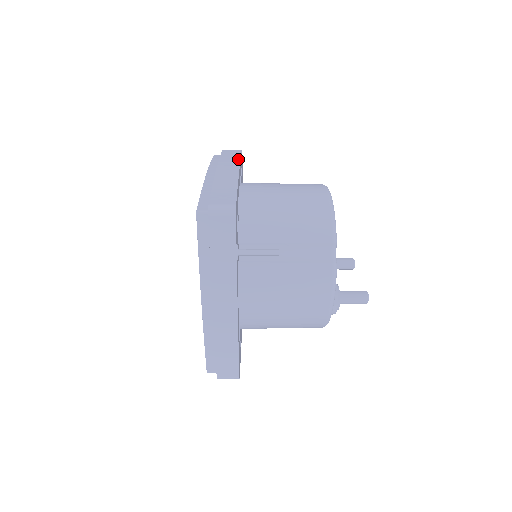
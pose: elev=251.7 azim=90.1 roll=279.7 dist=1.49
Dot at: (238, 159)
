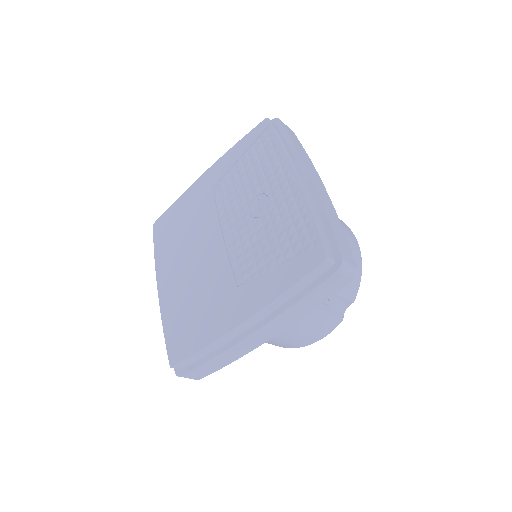
Dot at: occluded
